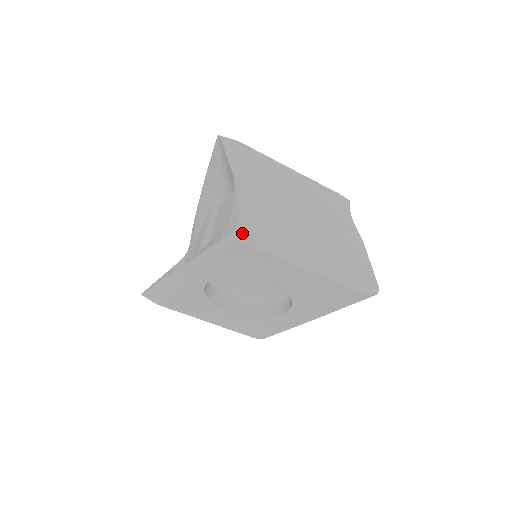
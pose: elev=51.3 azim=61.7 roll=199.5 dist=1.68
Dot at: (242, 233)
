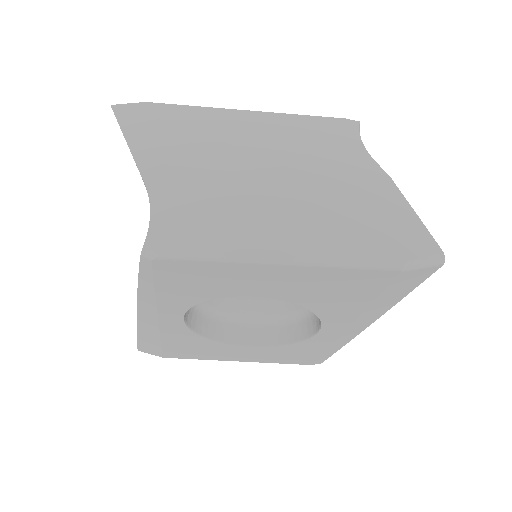
Dot at: (159, 242)
